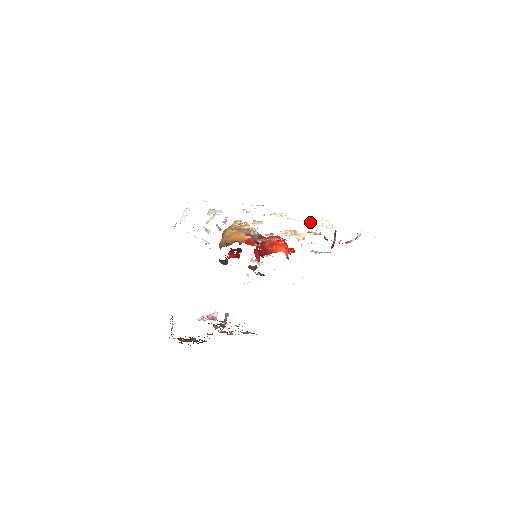
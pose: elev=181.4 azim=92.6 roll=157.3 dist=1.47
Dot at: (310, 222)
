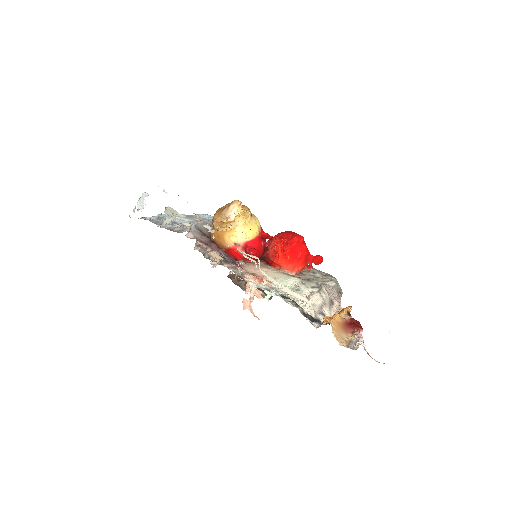
Dot at: (286, 290)
